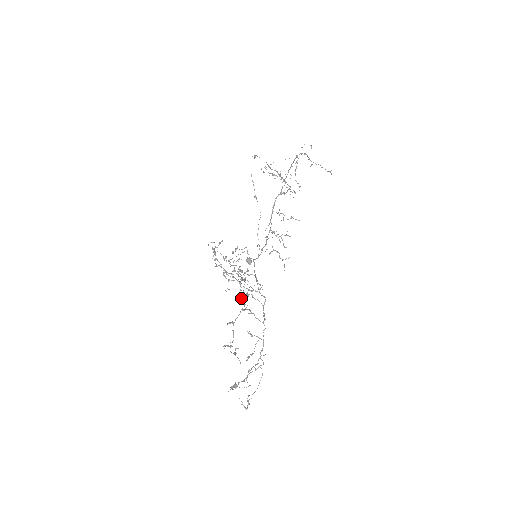
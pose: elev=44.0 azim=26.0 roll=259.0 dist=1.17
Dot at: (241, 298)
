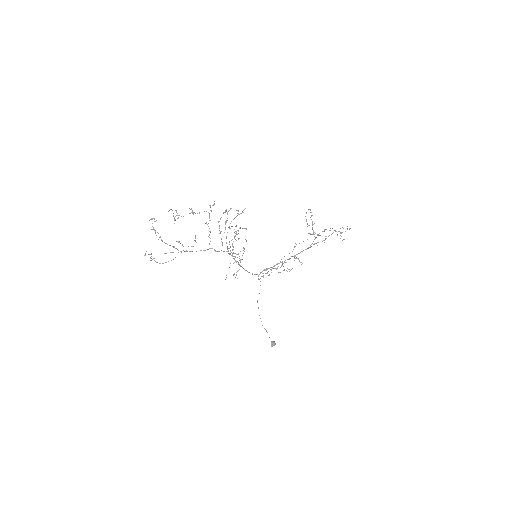
Dot at: (210, 205)
